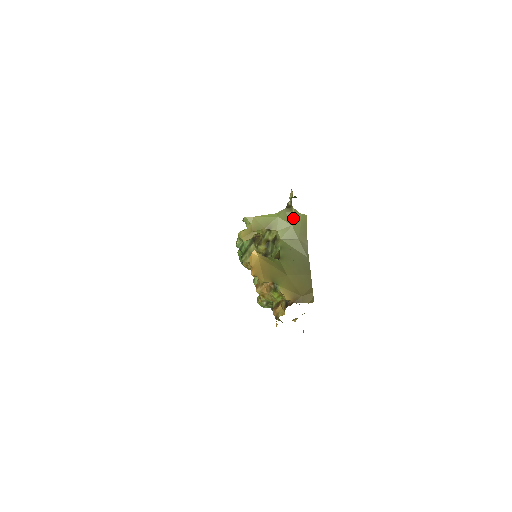
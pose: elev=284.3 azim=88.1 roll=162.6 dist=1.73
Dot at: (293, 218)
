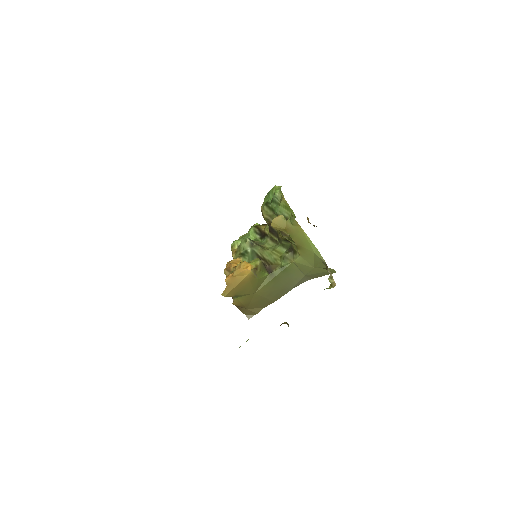
Dot at: (322, 268)
